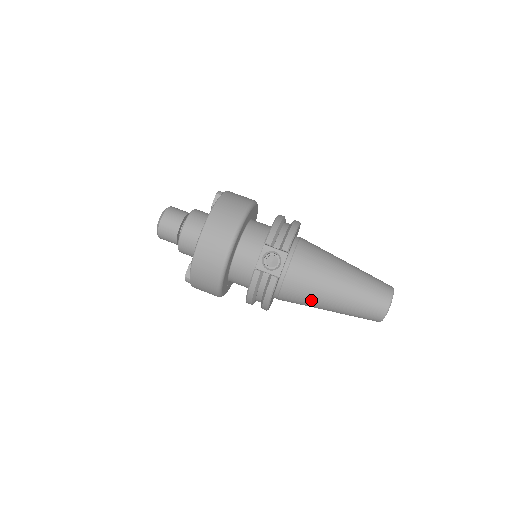
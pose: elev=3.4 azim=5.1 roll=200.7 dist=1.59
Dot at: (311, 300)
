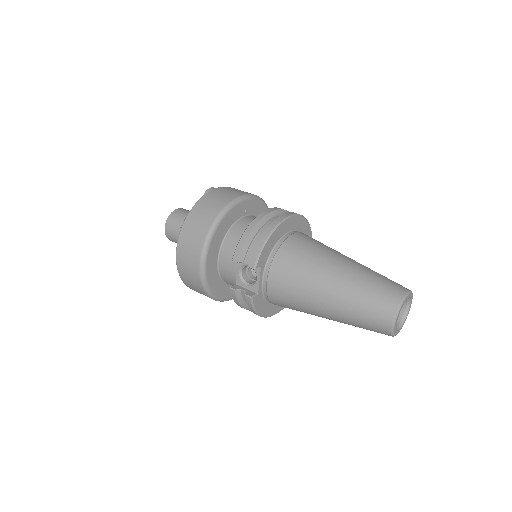
Dot at: (305, 312)
